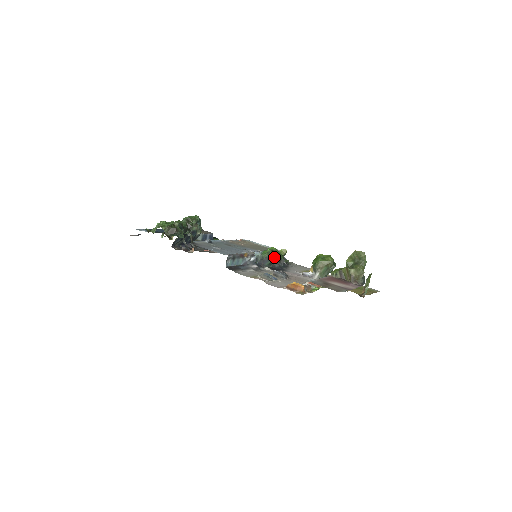
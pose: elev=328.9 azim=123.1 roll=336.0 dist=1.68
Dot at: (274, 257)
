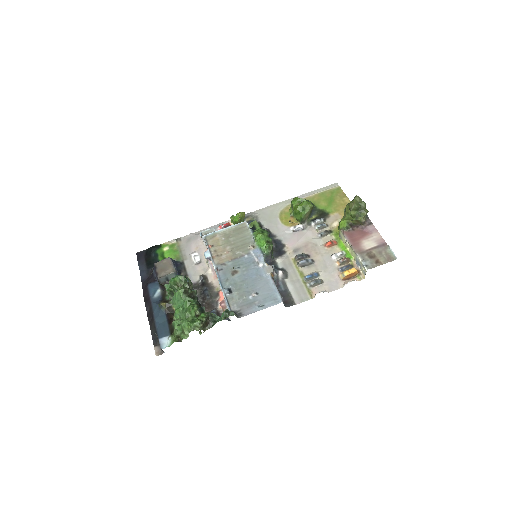
Dot at: (272, 245)
